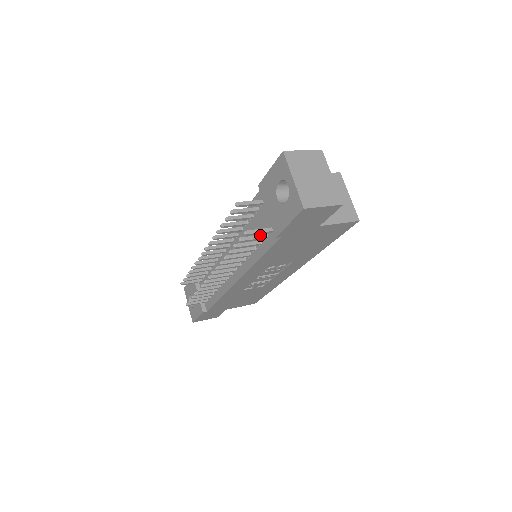
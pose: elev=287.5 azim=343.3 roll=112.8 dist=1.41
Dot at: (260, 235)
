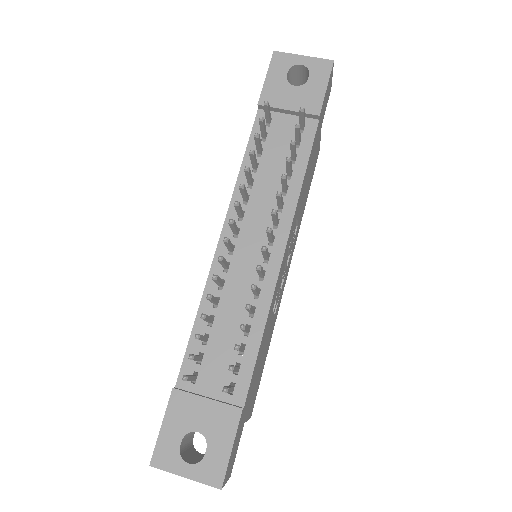
Dot at: (296, 137)
